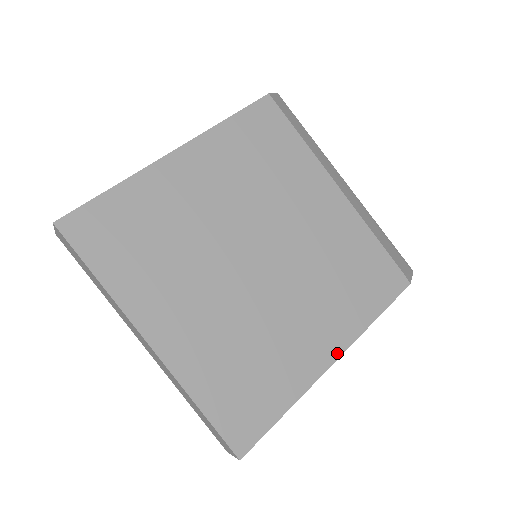
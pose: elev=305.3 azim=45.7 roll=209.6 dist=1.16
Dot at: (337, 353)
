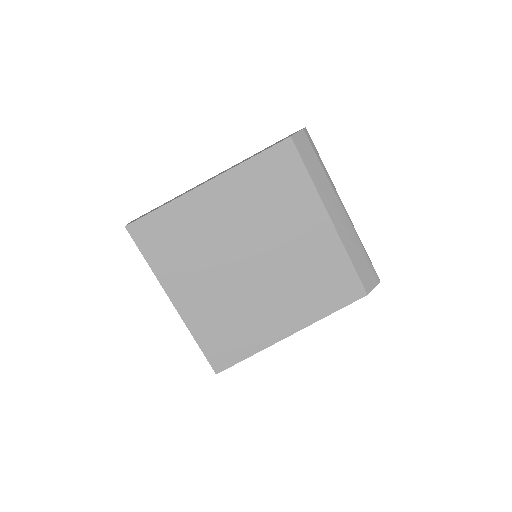
Dot at: (294, 330)
